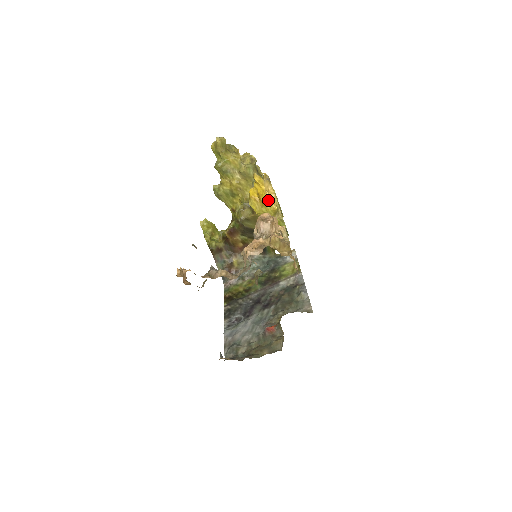
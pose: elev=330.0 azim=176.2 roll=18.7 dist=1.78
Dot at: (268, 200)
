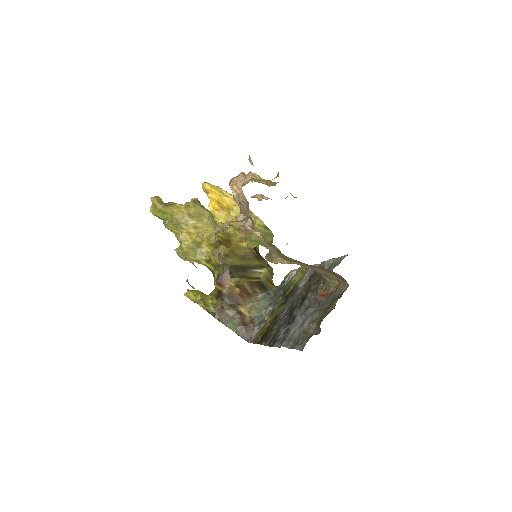
Dot at: (230, 201)
